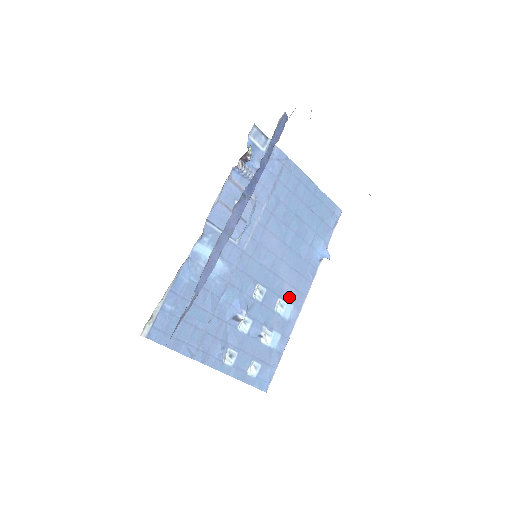
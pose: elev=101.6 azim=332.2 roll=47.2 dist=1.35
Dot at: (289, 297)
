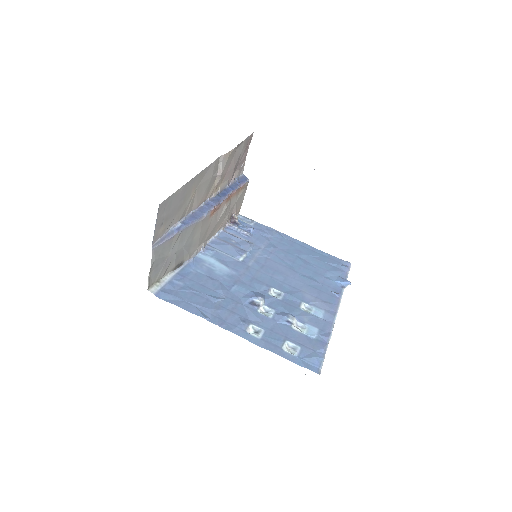
Dot at: (315, 304)
